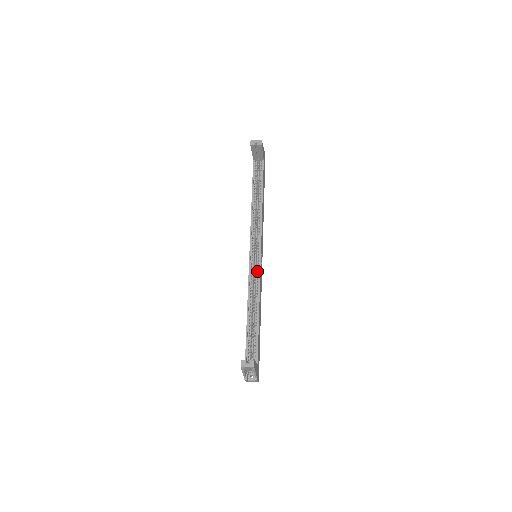
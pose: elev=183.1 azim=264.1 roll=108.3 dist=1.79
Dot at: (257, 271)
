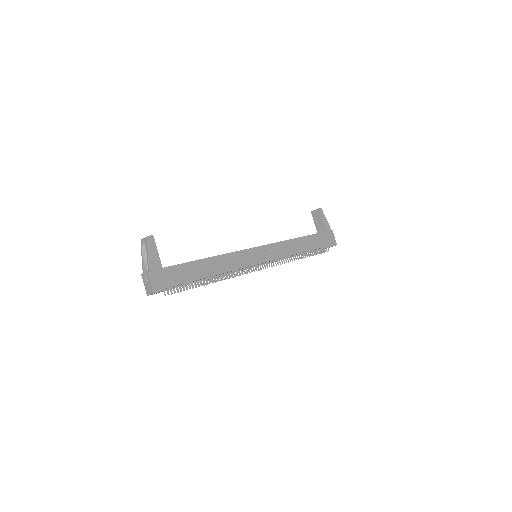
Dot at: (241, 252)
